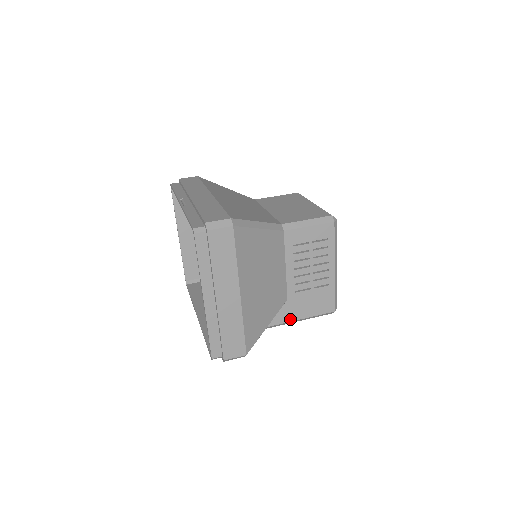
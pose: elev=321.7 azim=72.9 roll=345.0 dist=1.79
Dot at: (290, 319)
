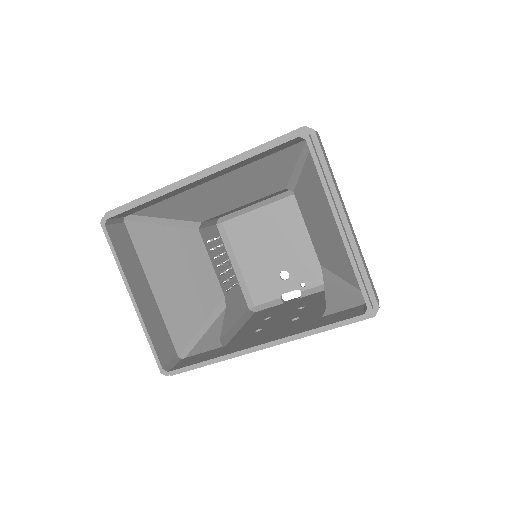
Dot at: occluded
